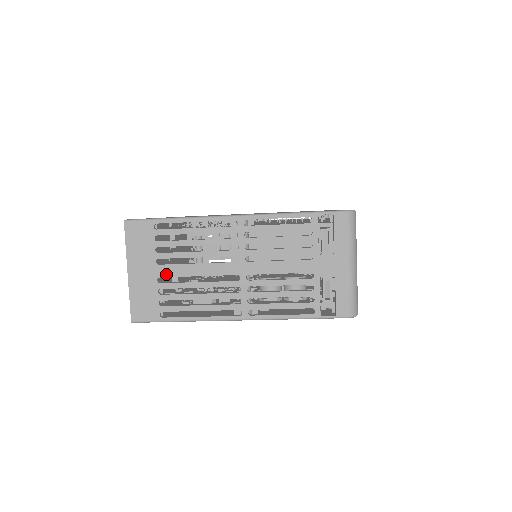
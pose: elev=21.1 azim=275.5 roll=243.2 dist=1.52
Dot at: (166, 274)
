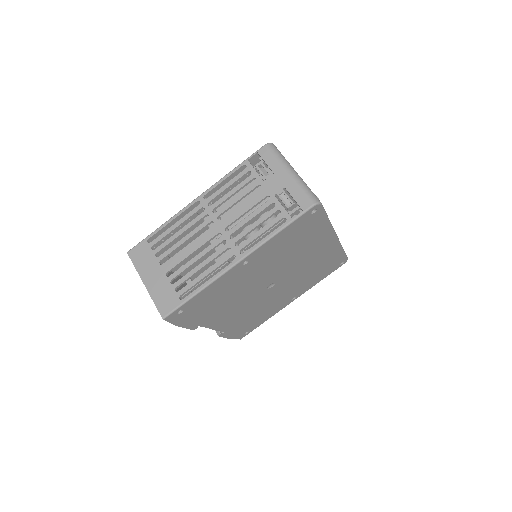
Dot at: (170, 267)
